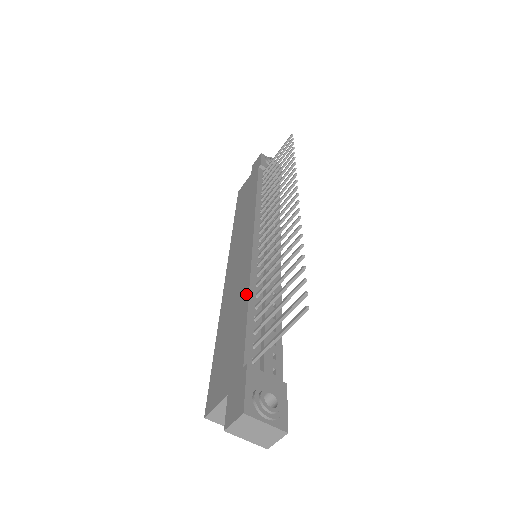
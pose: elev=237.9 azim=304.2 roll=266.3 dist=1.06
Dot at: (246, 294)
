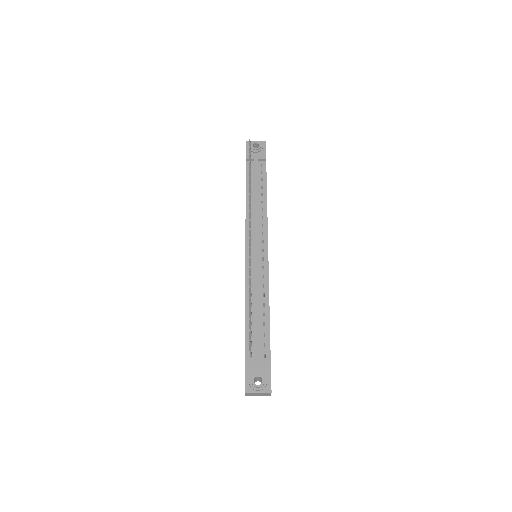
Dot at: (245, 306)
